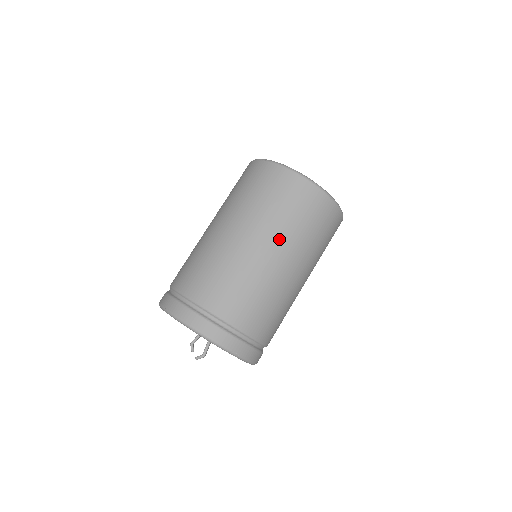
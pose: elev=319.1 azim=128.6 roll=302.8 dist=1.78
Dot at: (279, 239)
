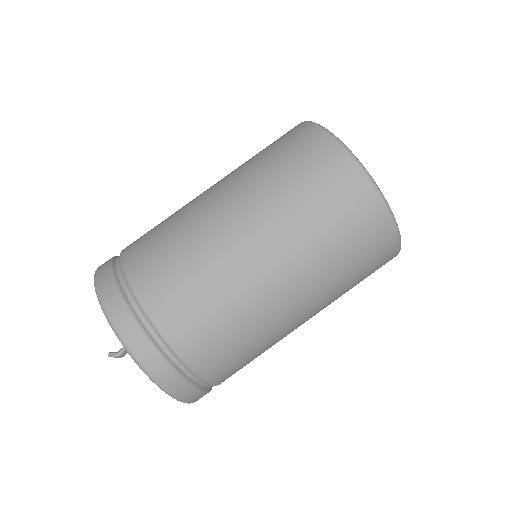
Dot at: (269, 222)
